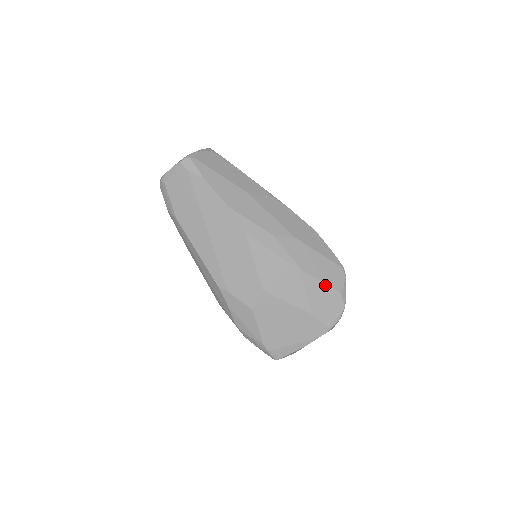
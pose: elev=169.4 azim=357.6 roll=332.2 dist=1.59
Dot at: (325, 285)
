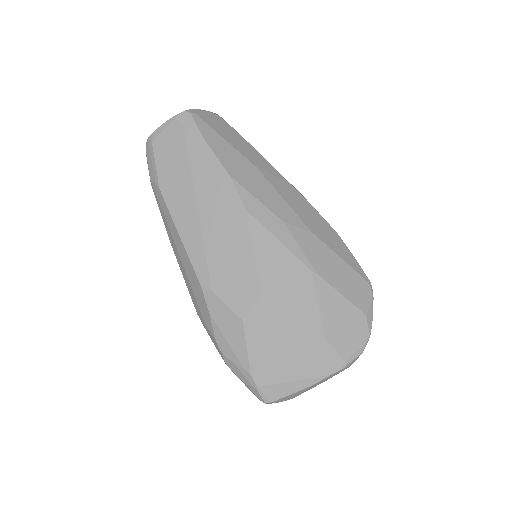
Dot at: (346, 300)
